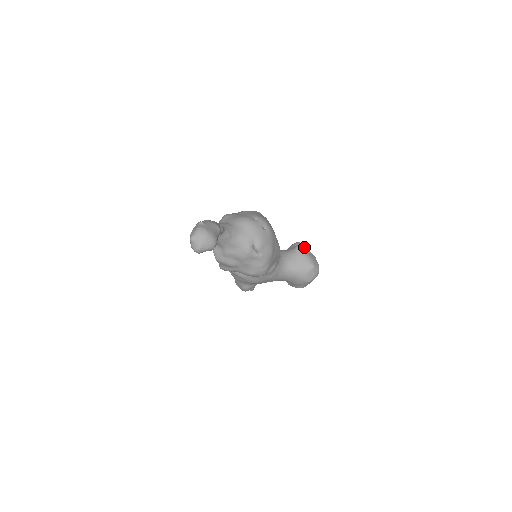
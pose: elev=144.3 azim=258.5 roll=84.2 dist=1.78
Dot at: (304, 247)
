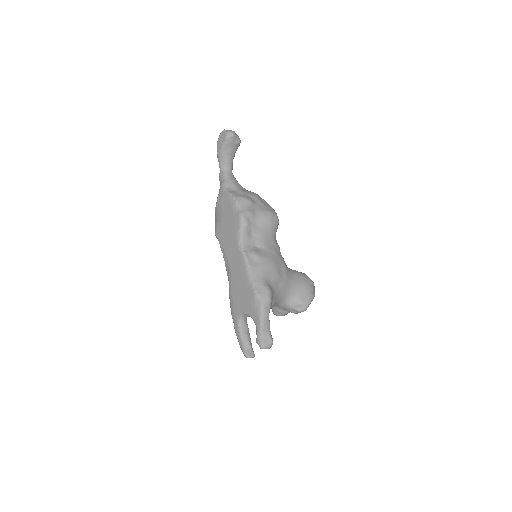
Dot at: occluded
